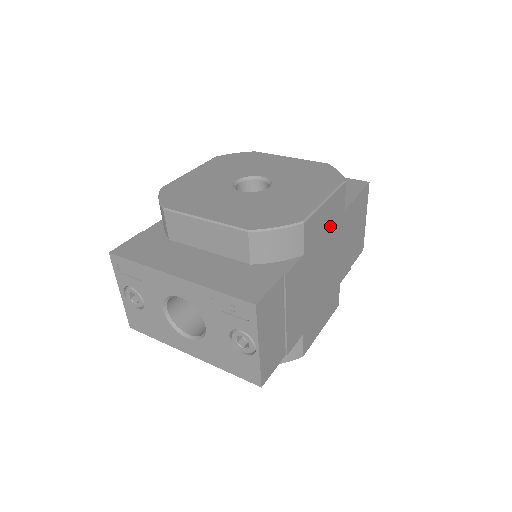
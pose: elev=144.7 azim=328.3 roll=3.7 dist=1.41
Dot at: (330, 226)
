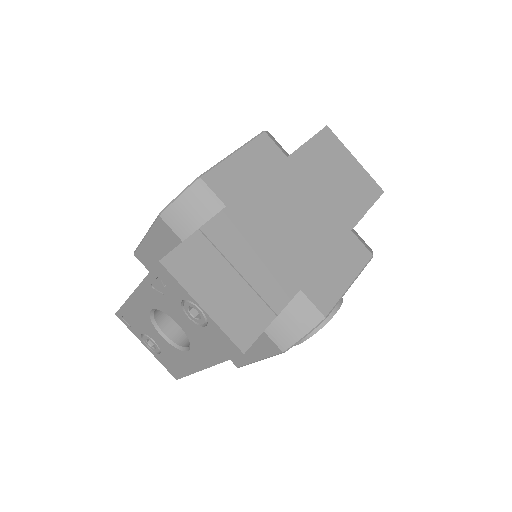
Dot at: (266, 175)
